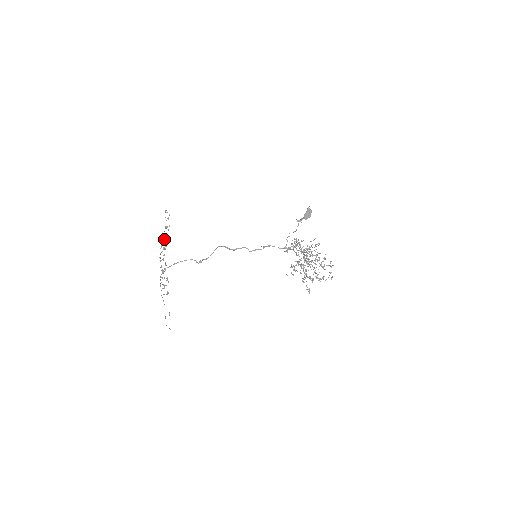
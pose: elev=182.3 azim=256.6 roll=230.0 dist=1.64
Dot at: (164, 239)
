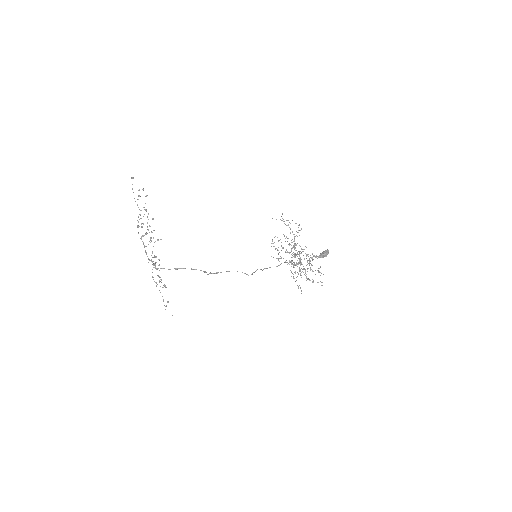
Dot at: occluded
